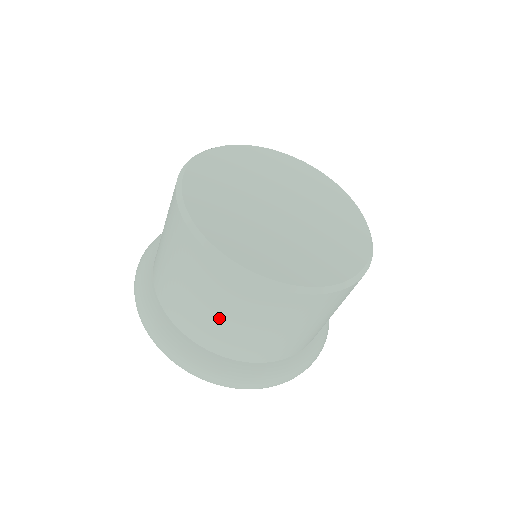
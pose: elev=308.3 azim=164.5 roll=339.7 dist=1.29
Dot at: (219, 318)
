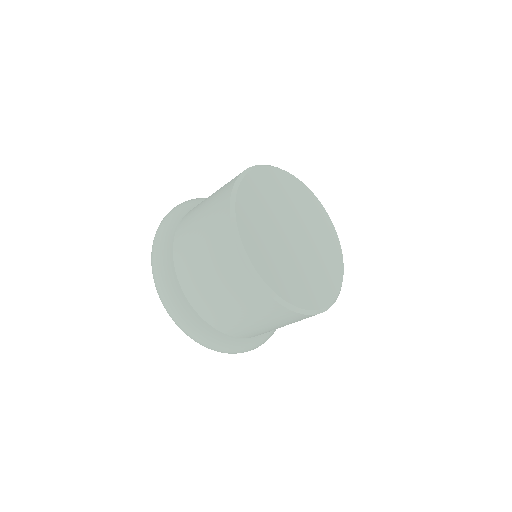
Dot at: (197, 233)
